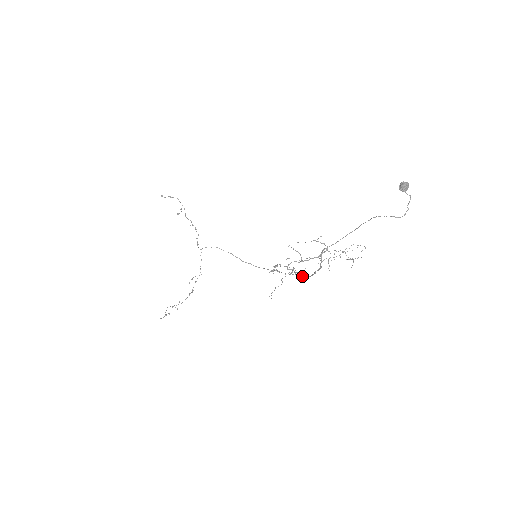
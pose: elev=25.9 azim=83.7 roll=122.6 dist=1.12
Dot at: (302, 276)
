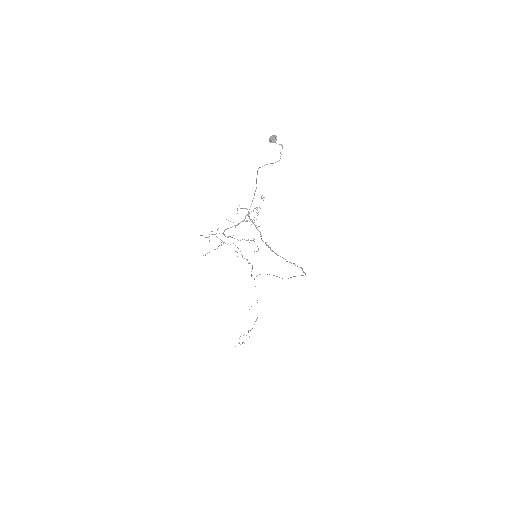
Dot at: occluded
